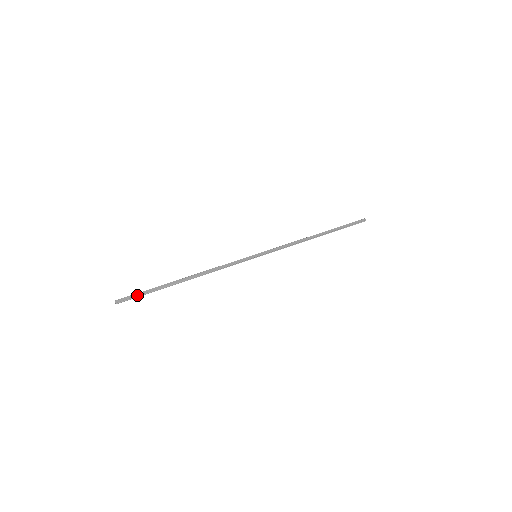
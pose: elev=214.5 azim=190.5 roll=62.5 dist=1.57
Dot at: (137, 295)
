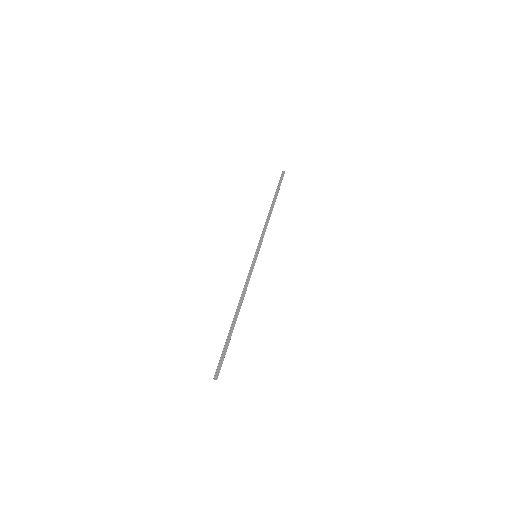
Dot at: (223, 359)
